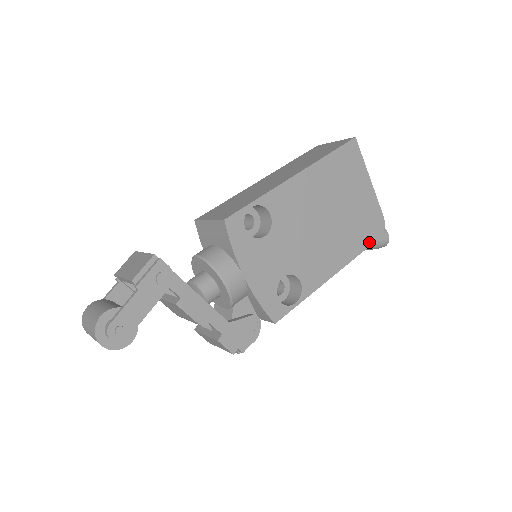
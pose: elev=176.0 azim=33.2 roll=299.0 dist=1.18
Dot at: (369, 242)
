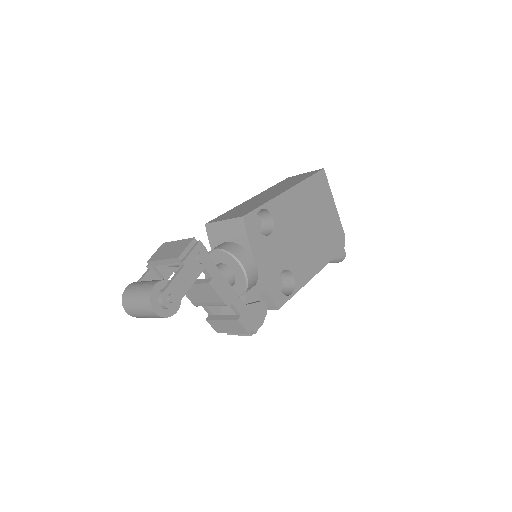
Dot at: (336, 252)
